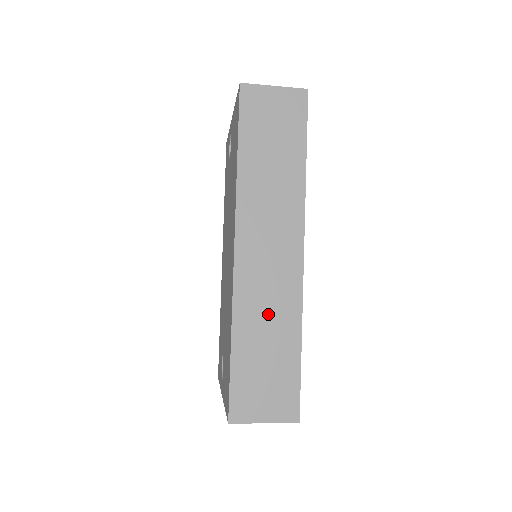
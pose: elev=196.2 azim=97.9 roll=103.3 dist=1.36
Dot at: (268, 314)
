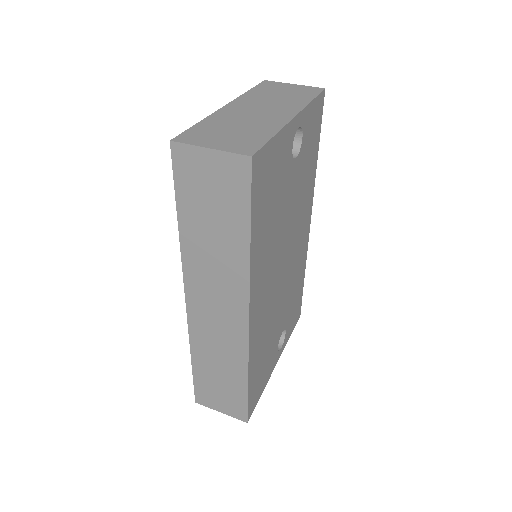
Dot at: (219, 353)
